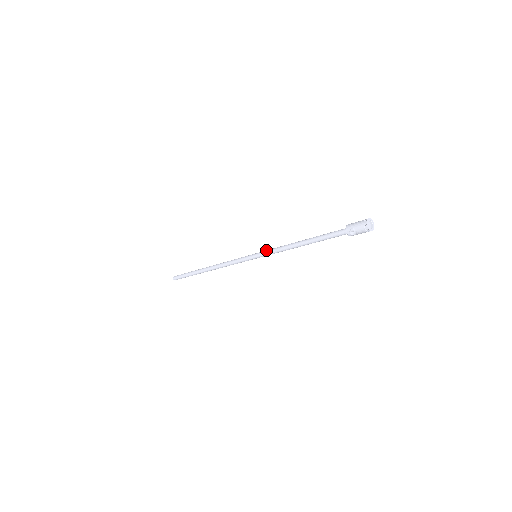
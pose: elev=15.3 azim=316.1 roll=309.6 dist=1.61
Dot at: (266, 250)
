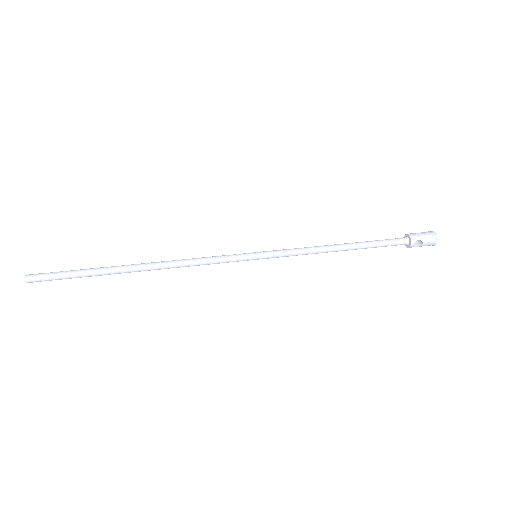
Dot at: occluded
